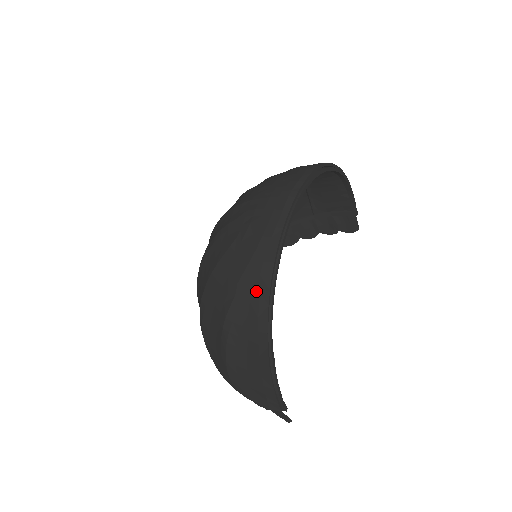
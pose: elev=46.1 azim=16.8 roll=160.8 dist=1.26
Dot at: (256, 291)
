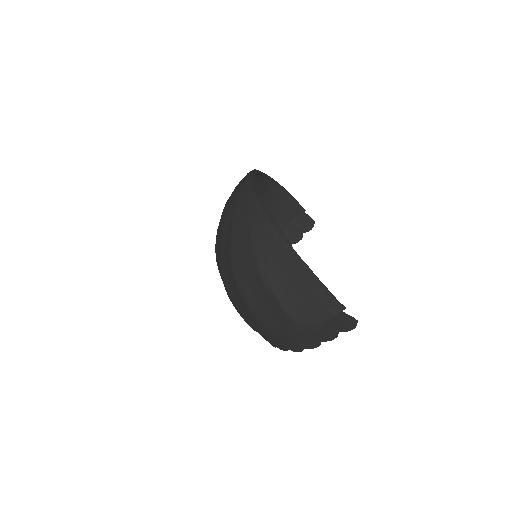
Dot at: (265, 233)
